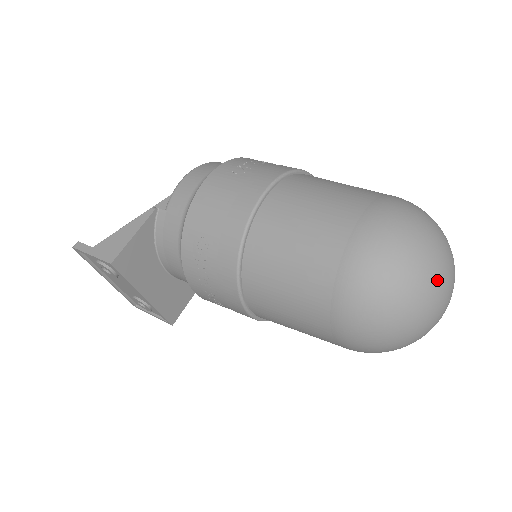
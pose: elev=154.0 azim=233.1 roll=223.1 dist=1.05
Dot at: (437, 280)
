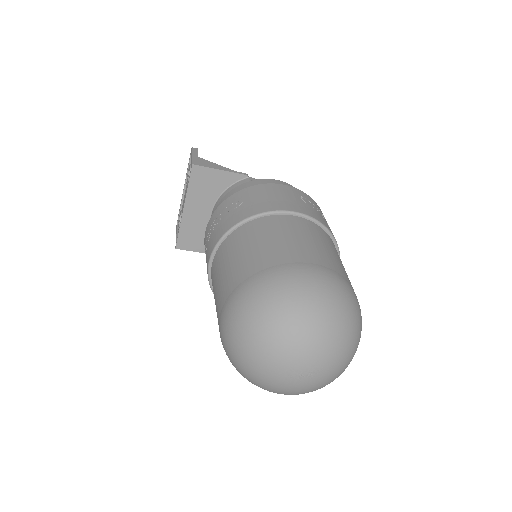
Dot at: (307, 342)
